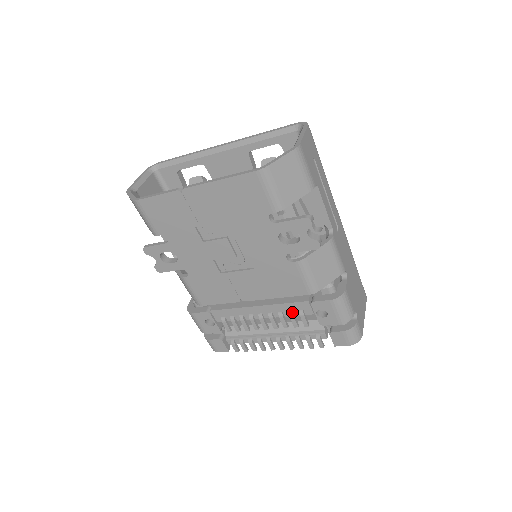
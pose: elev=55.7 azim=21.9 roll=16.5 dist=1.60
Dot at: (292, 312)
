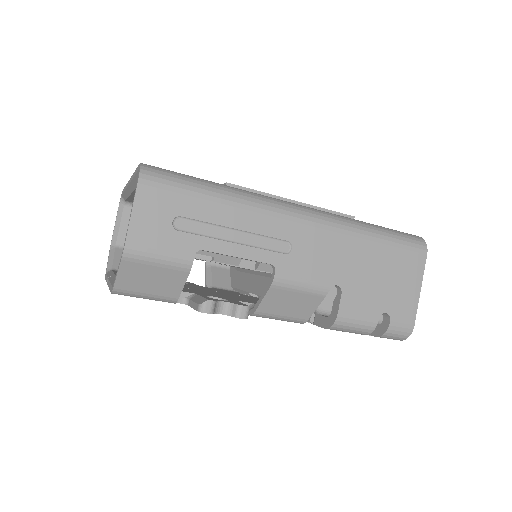
Dot at: occluded
